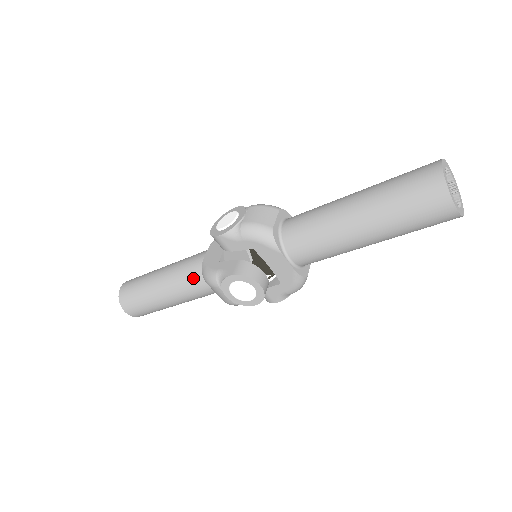
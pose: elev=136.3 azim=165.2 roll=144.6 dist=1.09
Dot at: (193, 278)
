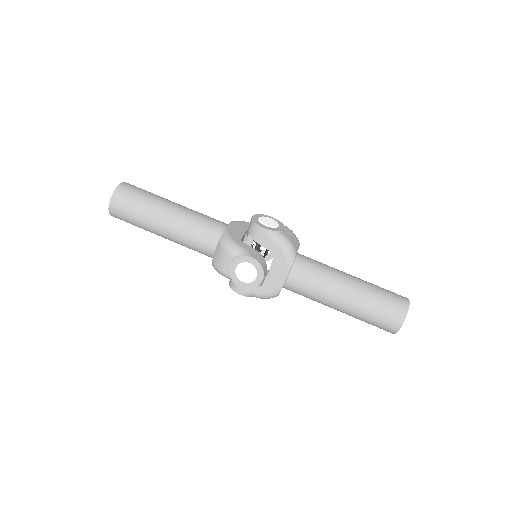
Dot at: (204, 232)
